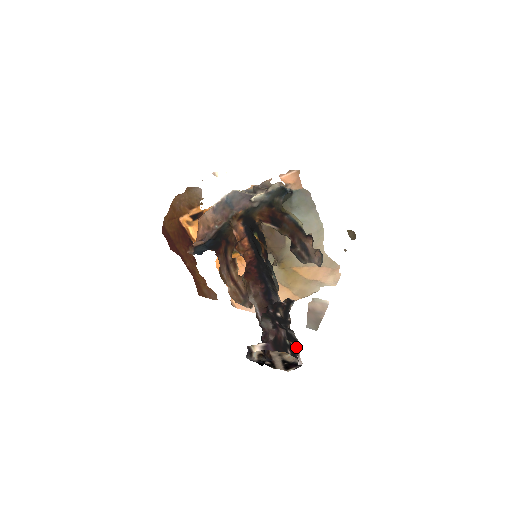
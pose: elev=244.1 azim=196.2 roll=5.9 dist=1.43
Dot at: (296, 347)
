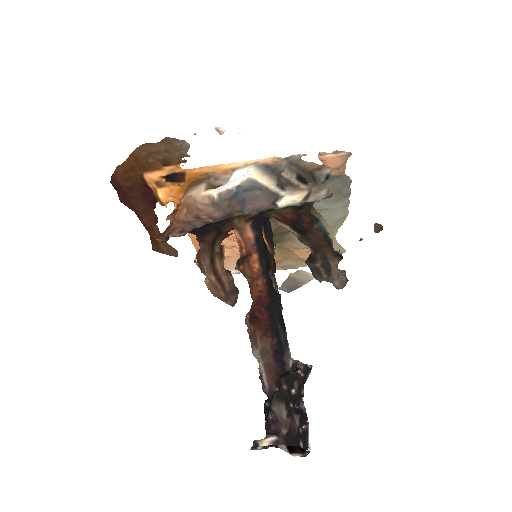
Dot at: (307, 429)
